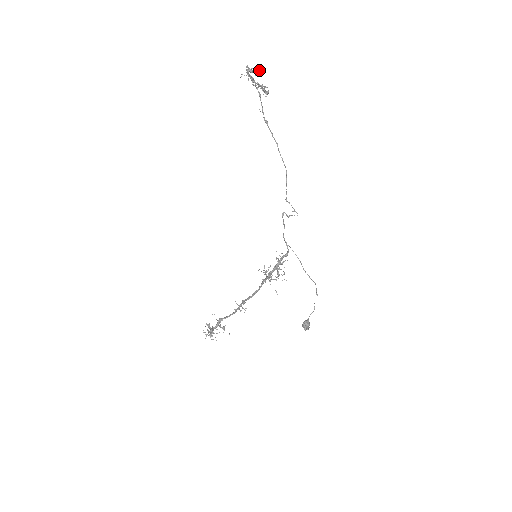
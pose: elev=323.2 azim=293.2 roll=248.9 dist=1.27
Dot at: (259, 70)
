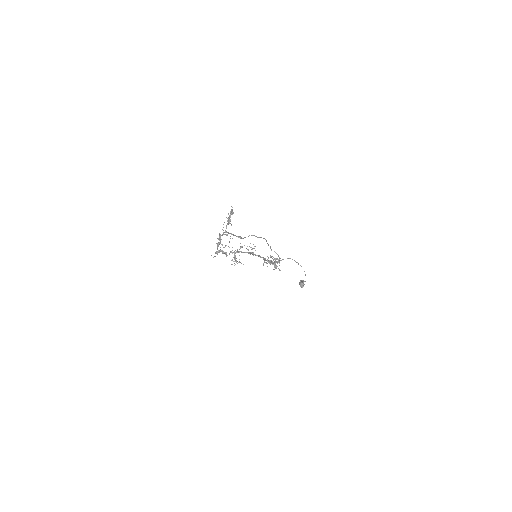
Dot at: occluded
